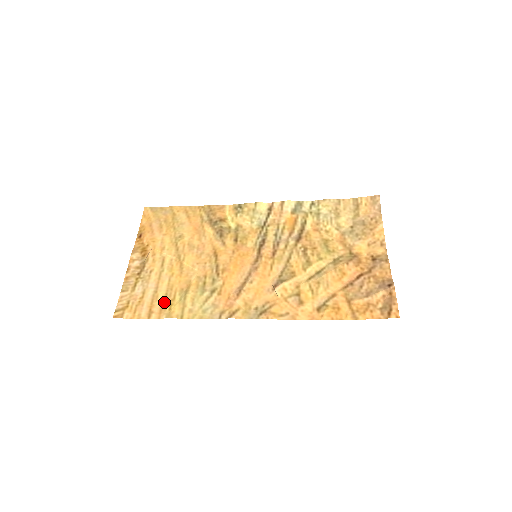
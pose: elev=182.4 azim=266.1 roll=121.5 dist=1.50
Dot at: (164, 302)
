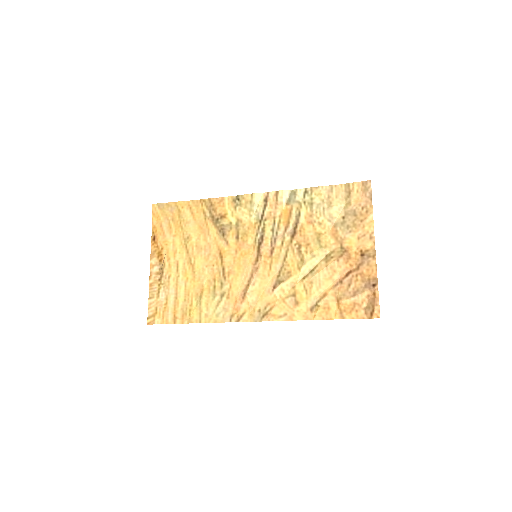
Dot at: (184, 308)
